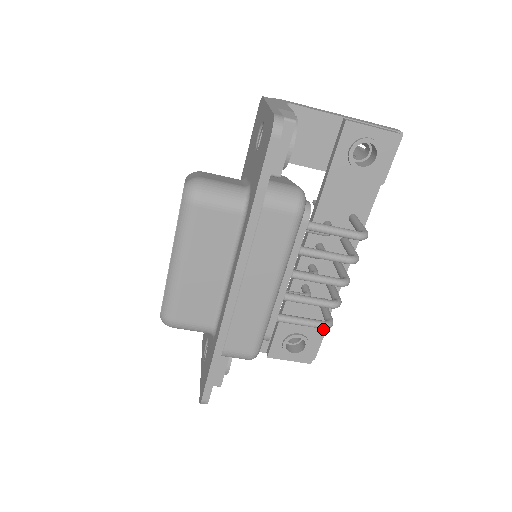
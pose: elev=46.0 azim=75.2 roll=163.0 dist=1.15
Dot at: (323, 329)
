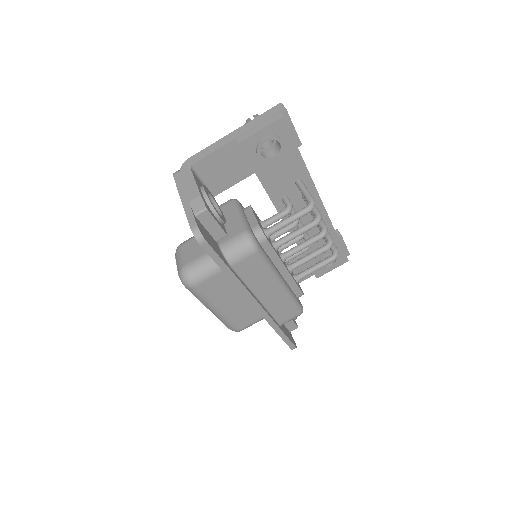
Dot at: (339, 242)
